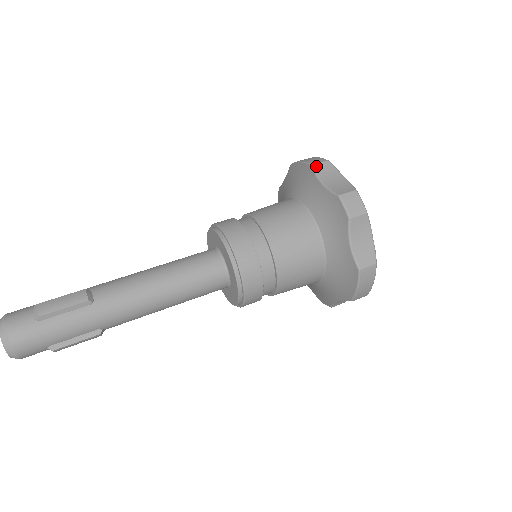
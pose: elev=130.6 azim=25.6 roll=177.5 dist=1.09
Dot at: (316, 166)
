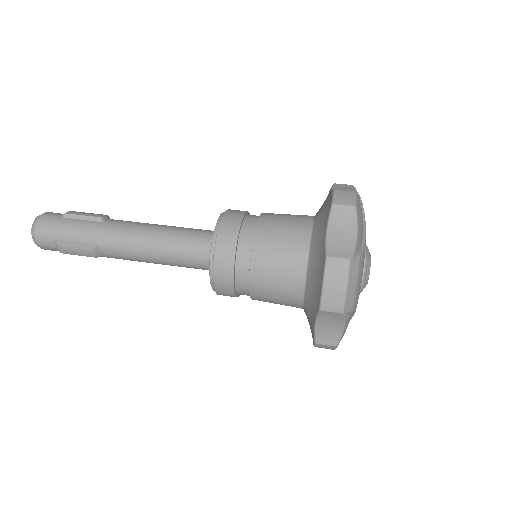
Dot at: (337, 184)
